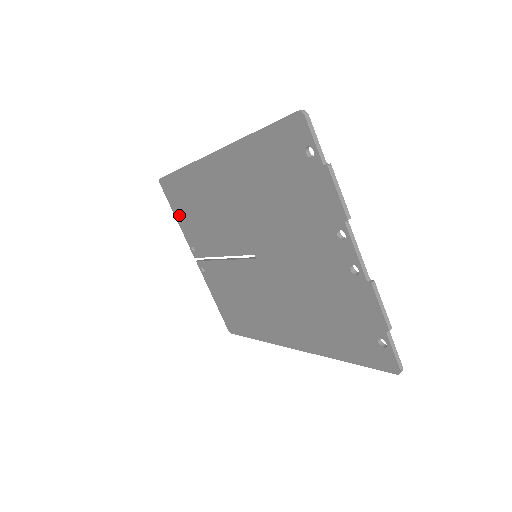
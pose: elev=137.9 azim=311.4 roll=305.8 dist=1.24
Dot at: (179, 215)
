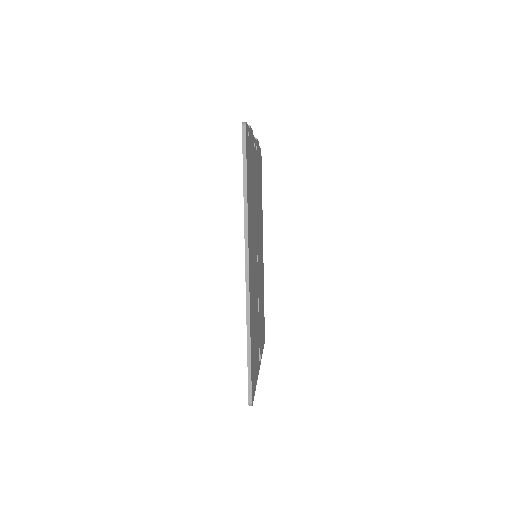
Dot at: occluded
